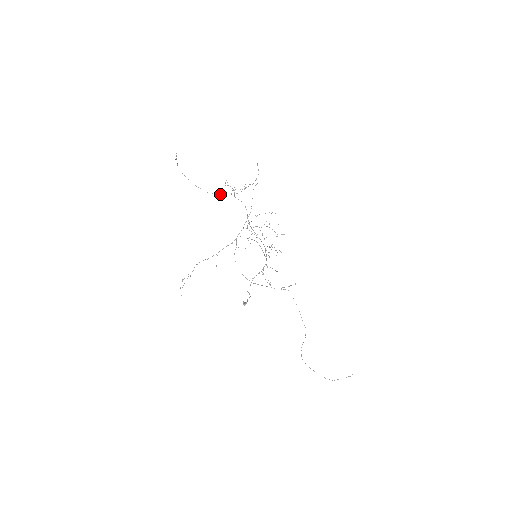
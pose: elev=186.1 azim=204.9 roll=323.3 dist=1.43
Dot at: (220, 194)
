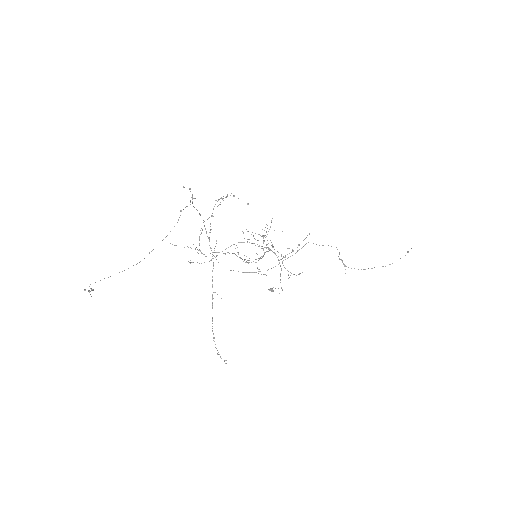
Dot at: occluded
